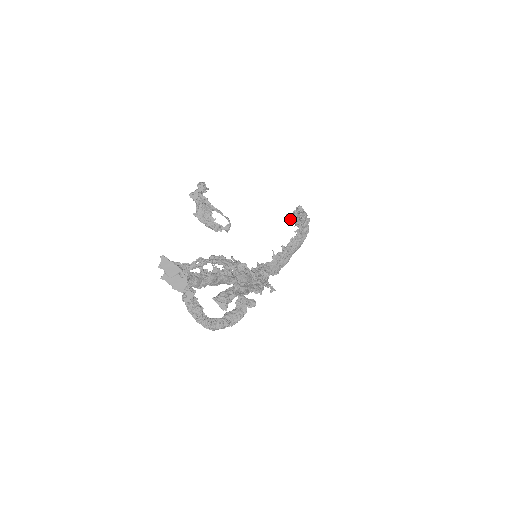
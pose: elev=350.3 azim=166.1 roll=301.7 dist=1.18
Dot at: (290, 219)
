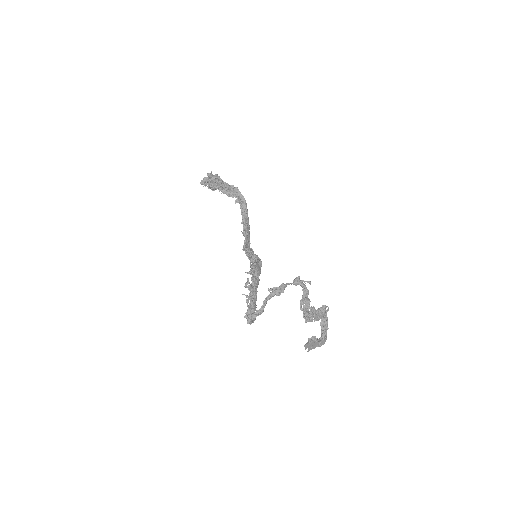
Dot at: (213, 190)
